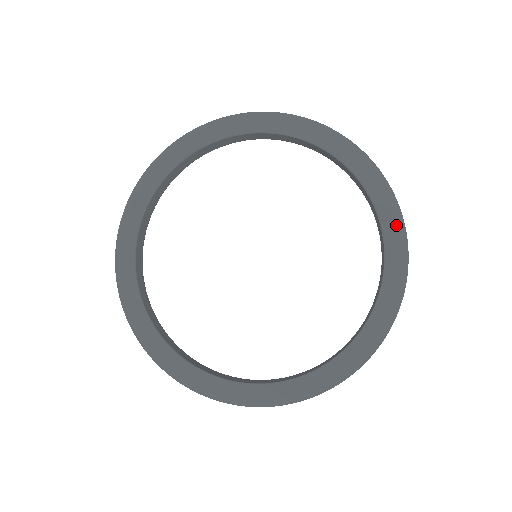
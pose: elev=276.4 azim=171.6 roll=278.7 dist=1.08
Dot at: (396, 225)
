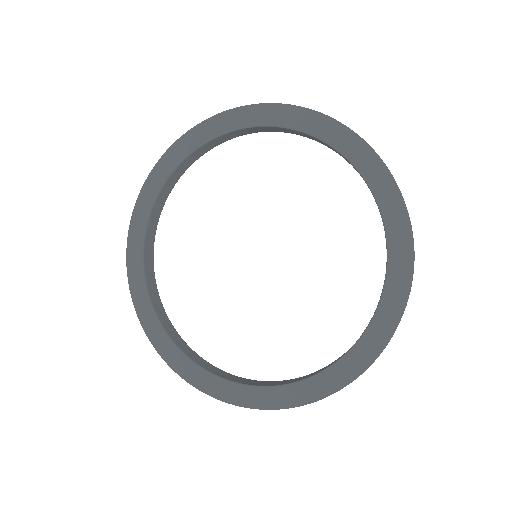
Dot at: (283, 112)
